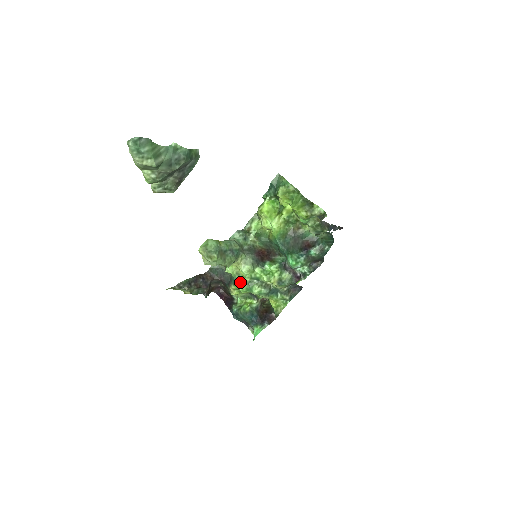
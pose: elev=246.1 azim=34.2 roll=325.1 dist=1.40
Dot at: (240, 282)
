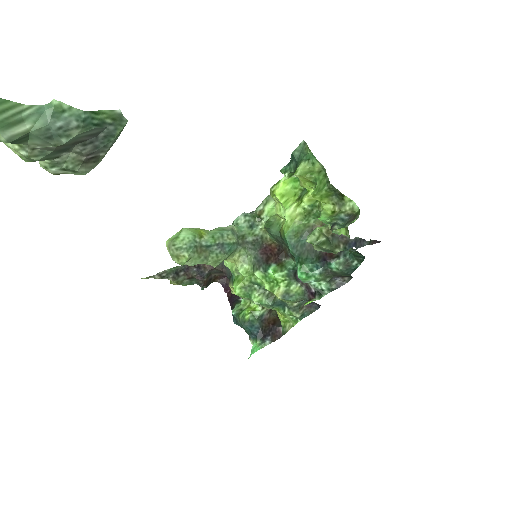
Dot at: (236, 284)
